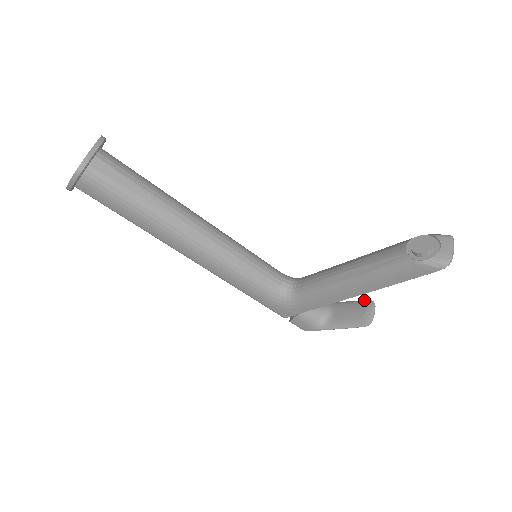
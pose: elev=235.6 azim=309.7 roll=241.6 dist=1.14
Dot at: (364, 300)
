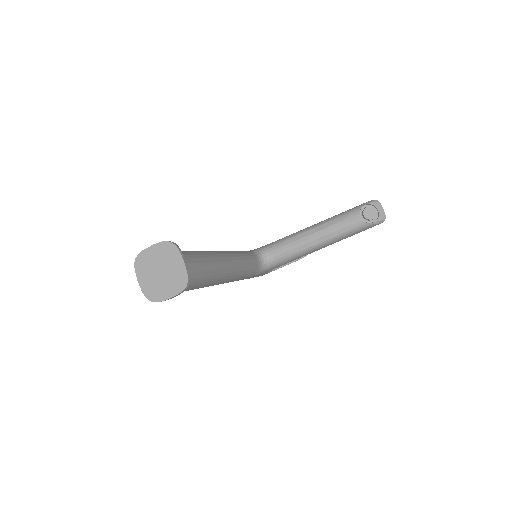
Dot at: occluded
